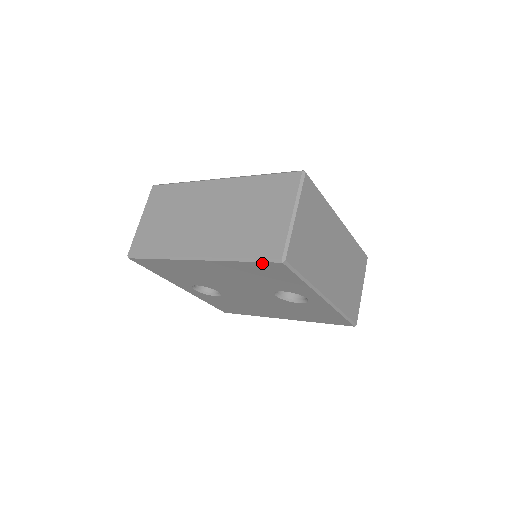
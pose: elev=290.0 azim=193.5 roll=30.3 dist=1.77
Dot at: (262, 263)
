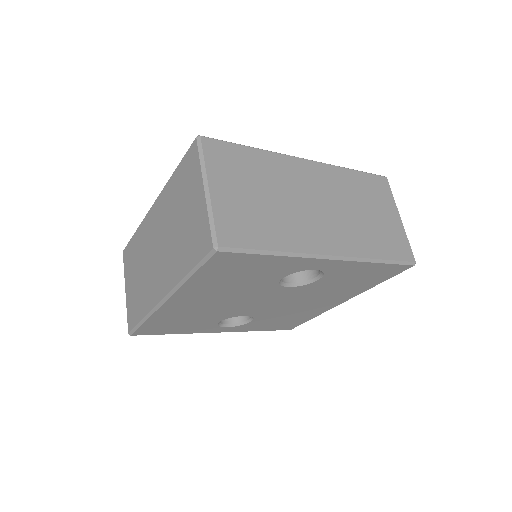
Dot at: (206, 265)
